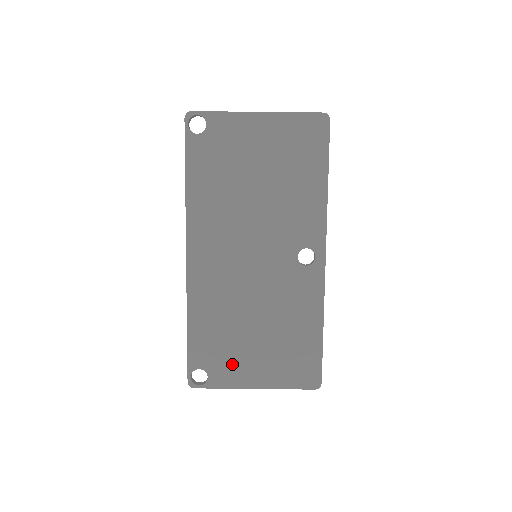
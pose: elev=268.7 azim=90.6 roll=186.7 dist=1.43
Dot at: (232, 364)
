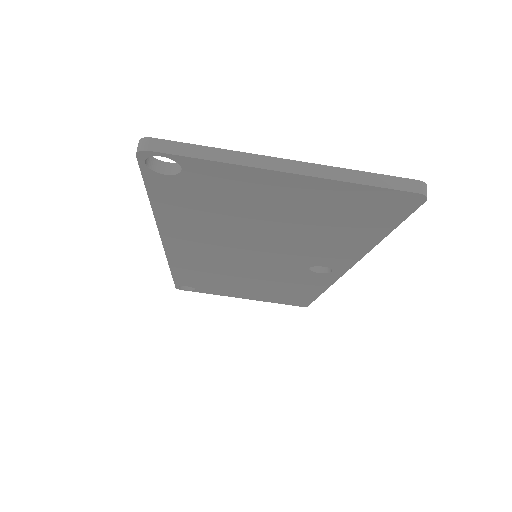
Dot at: (220, 290)
